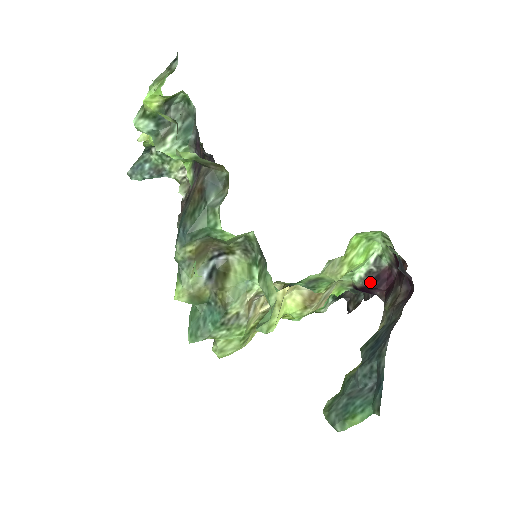
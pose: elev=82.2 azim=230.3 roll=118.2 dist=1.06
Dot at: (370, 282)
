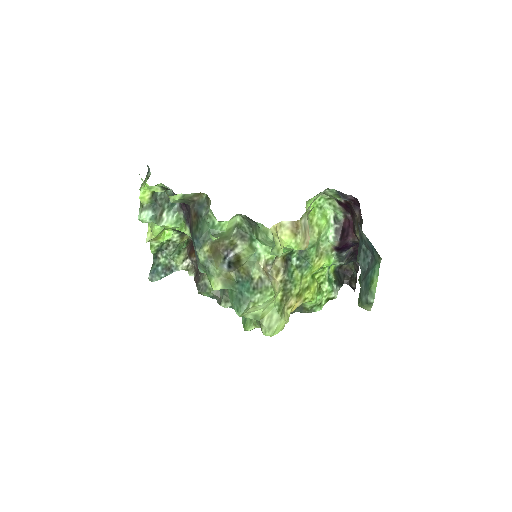
Dot at: (341, 236)
